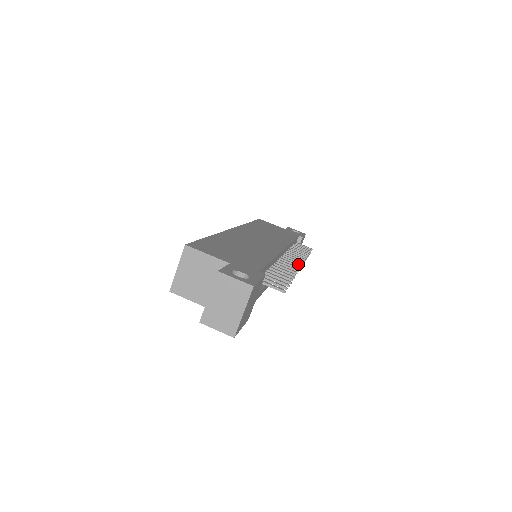
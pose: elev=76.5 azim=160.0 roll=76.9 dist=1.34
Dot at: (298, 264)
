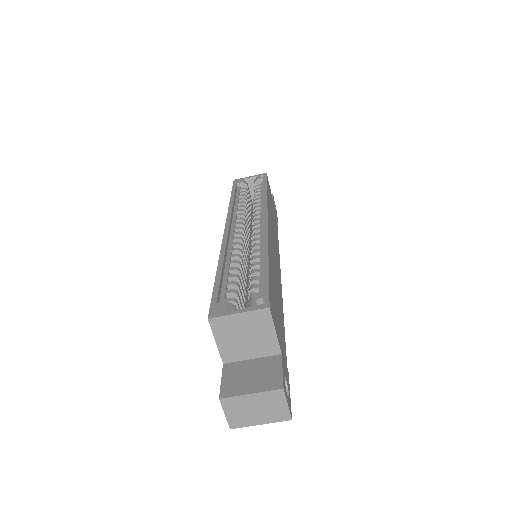
Dot at: occluded
